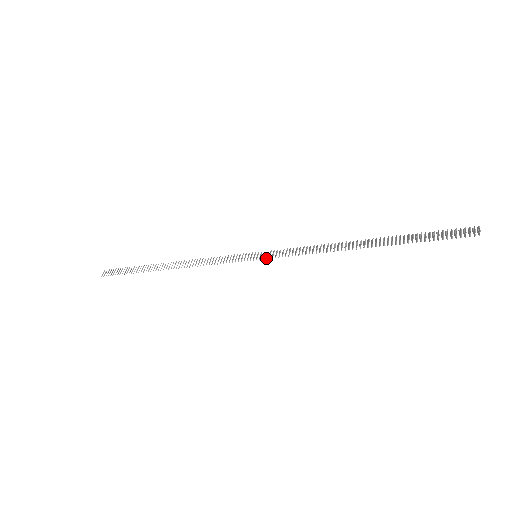
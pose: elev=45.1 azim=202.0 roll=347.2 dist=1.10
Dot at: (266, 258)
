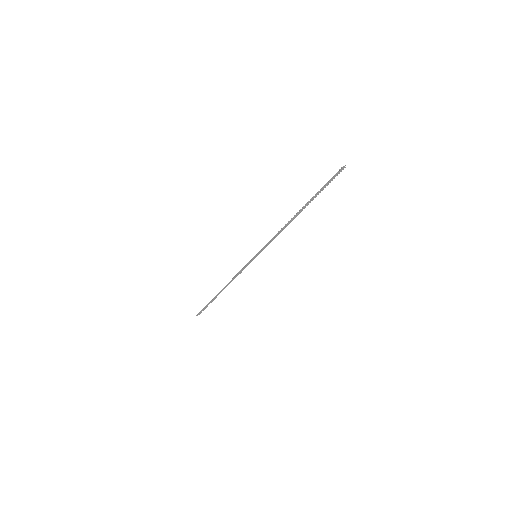
Dot at: (258, 252)
